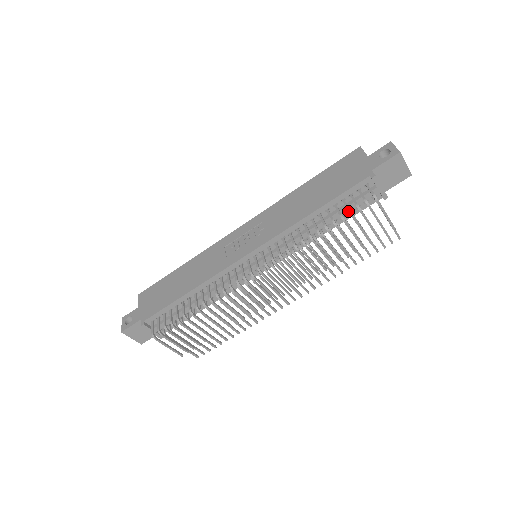
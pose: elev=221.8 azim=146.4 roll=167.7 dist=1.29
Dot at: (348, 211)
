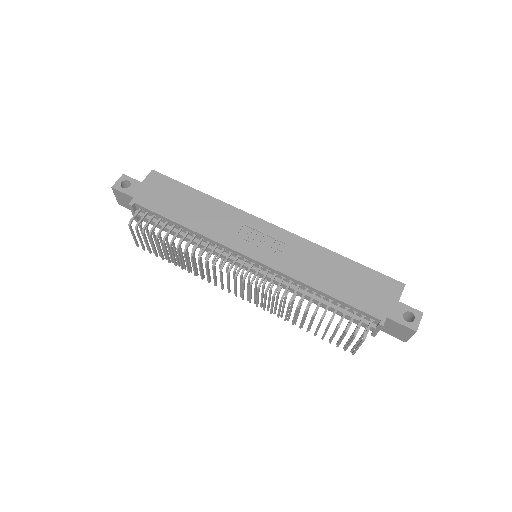
Dot at: (339, 323)
